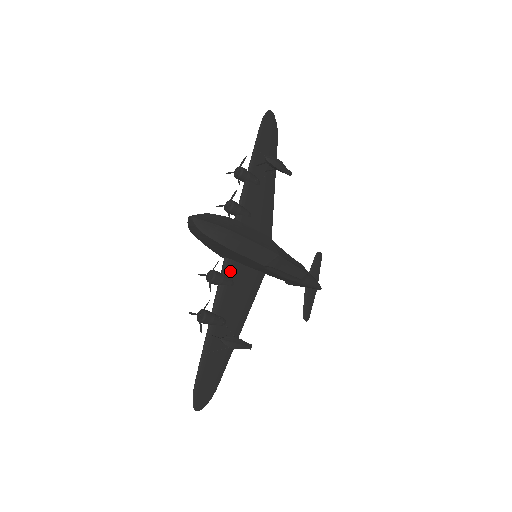
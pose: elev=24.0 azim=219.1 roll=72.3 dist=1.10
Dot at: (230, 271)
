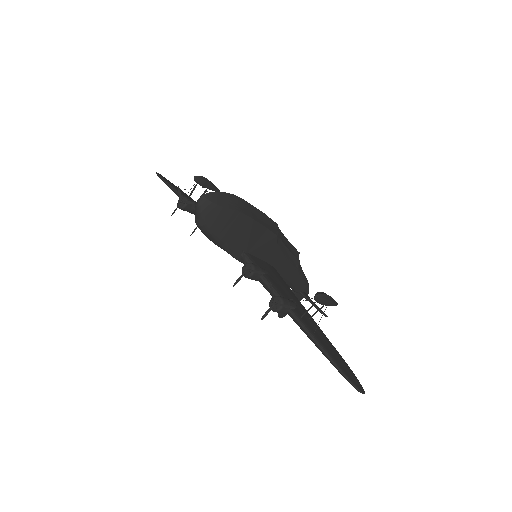
Dot at: (256, 262)
